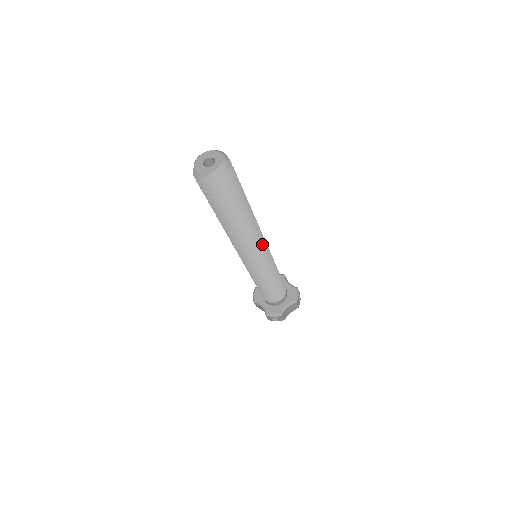
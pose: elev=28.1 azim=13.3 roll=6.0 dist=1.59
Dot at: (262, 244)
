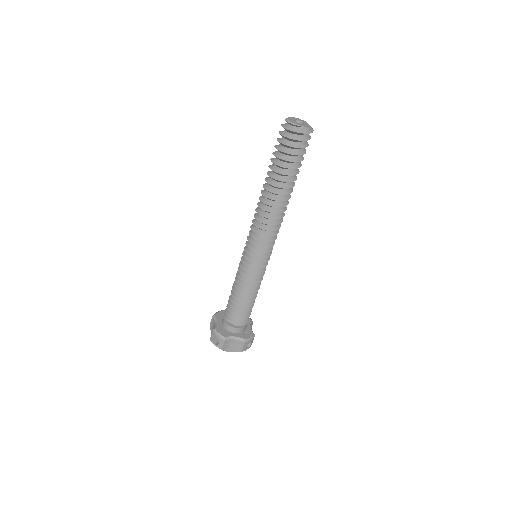
Dot at: occluded
